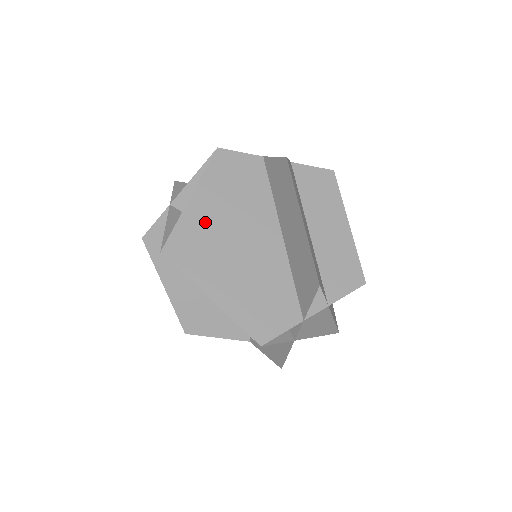
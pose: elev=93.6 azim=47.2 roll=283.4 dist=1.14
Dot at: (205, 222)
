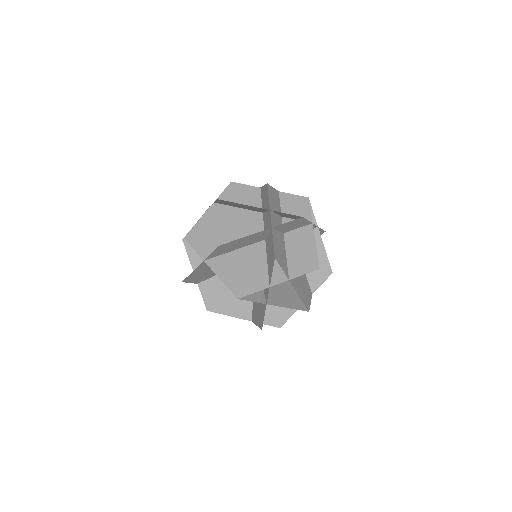
Dot at: (215, 224)
